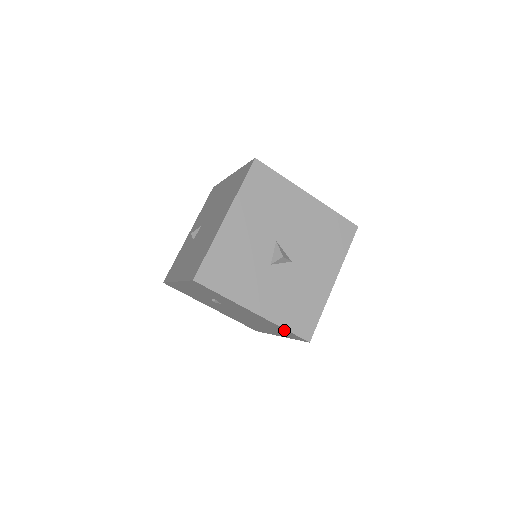
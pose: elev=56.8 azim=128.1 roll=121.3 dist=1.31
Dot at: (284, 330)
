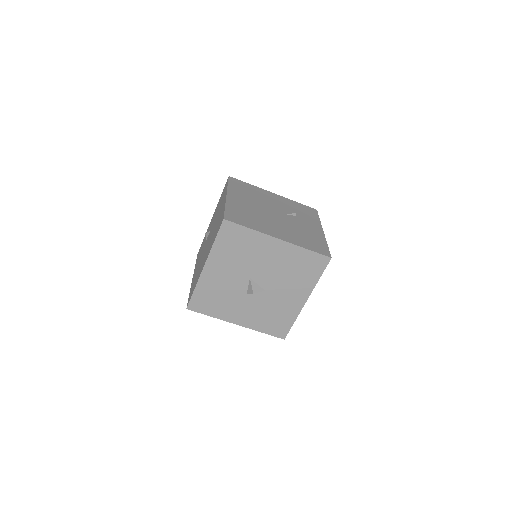
Dot at: occluded
